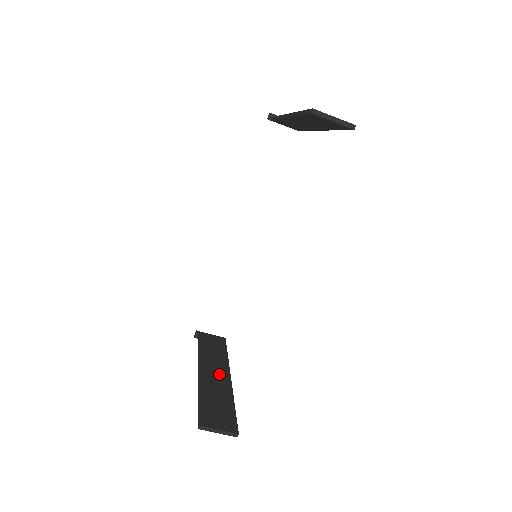
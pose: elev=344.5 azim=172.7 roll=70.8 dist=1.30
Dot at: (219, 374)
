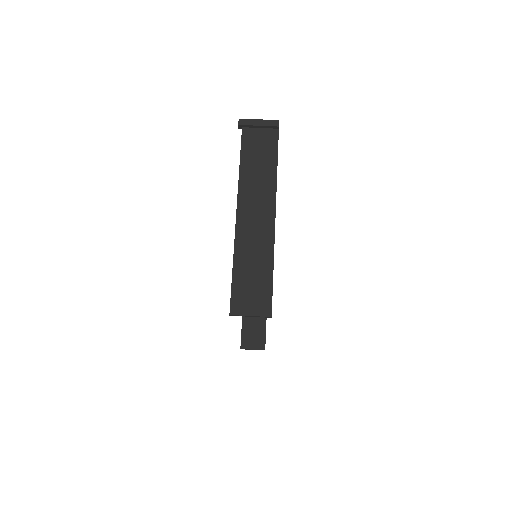
Dot at: occluded
